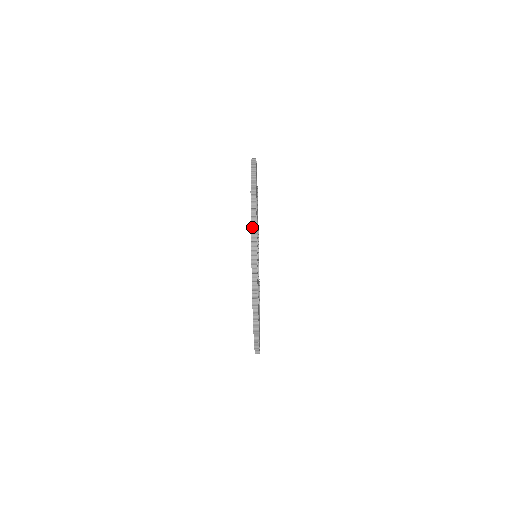
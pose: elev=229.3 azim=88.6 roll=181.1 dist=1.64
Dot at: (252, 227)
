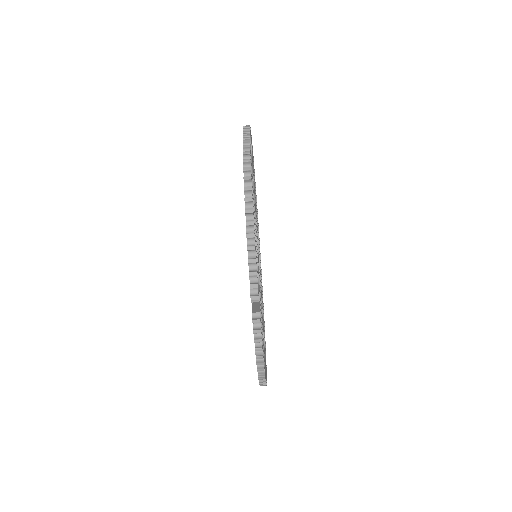
Dot at: occluded
